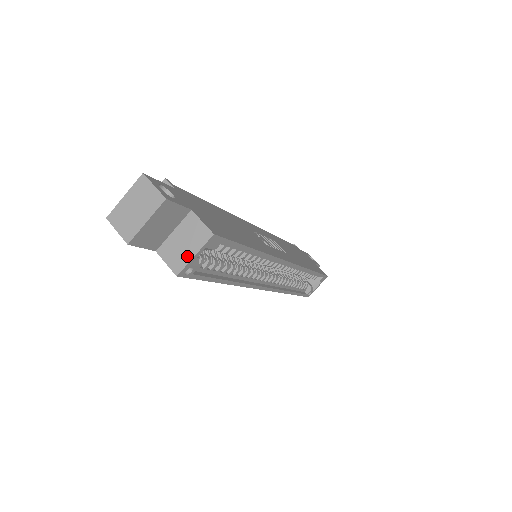
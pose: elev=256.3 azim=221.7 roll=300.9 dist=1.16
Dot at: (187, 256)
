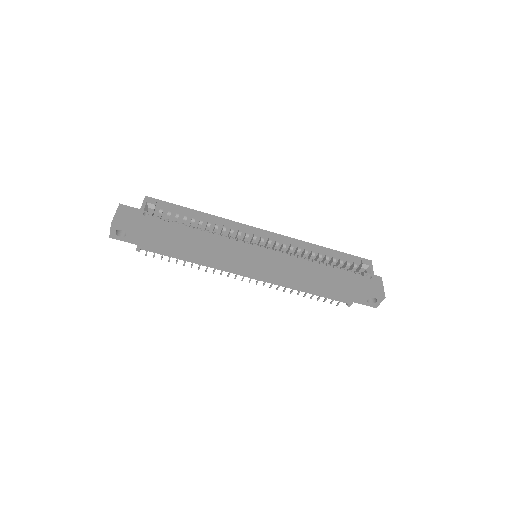
Dot at: (140, 210)
